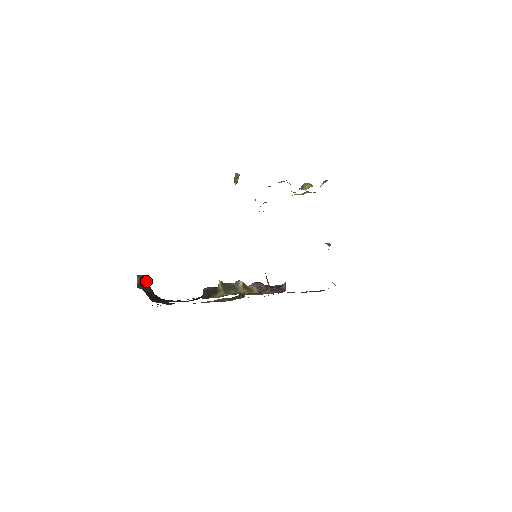
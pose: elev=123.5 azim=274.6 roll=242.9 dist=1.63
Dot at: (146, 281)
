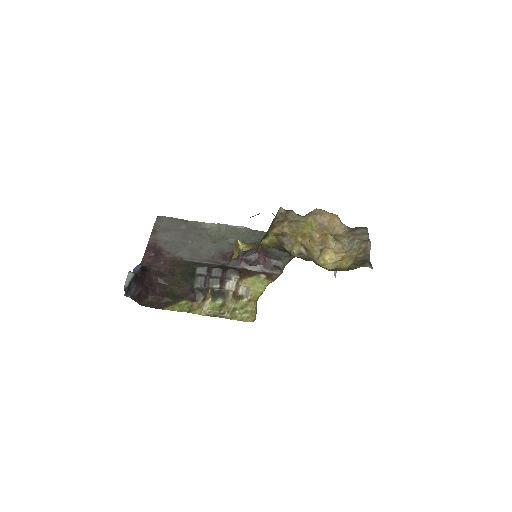
Dot at: (134, 284)
